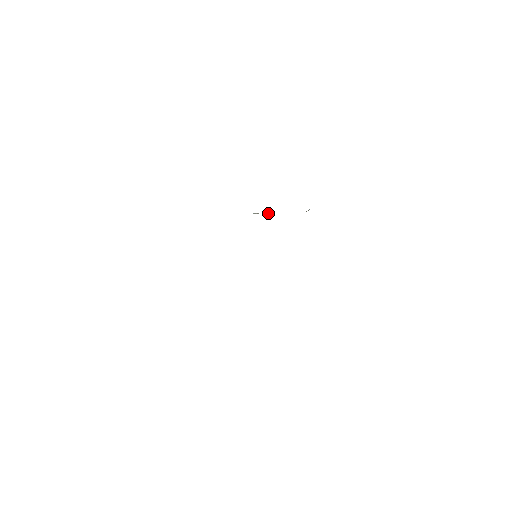
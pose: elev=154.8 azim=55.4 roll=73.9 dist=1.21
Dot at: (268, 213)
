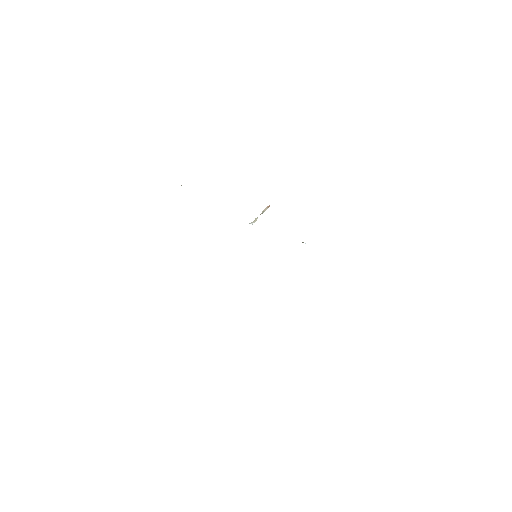
Dot at: (267, 207)
